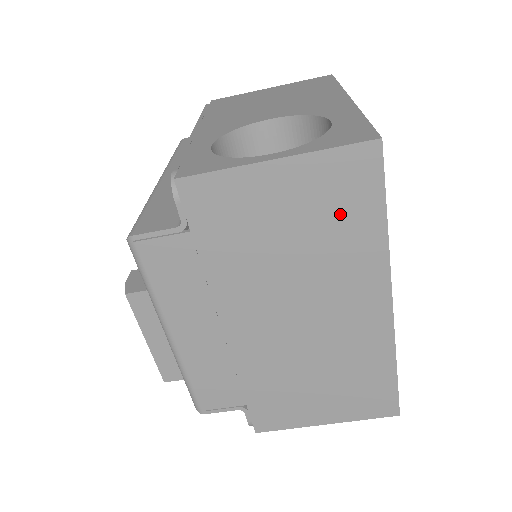
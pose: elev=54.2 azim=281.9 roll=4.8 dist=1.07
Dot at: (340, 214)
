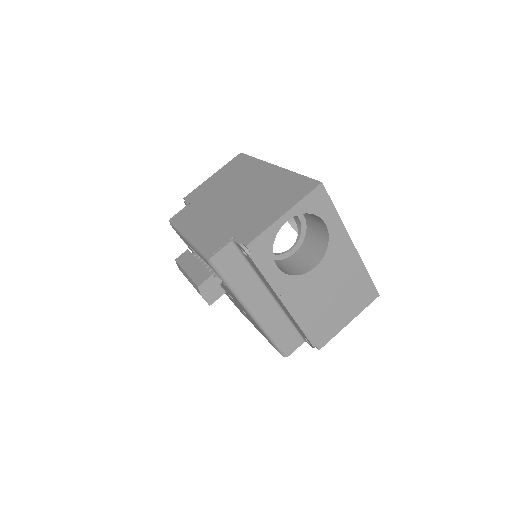
Dot at: (239, 168)
